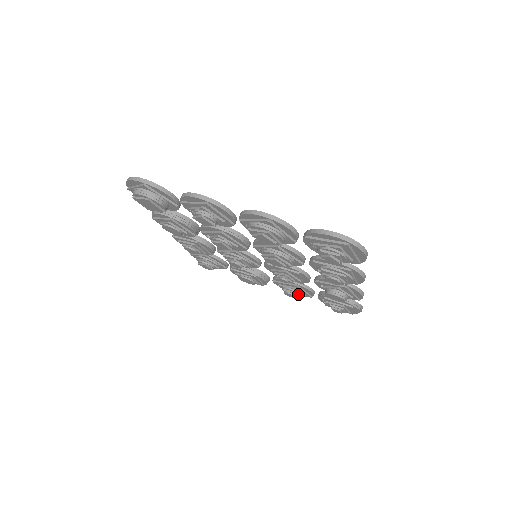
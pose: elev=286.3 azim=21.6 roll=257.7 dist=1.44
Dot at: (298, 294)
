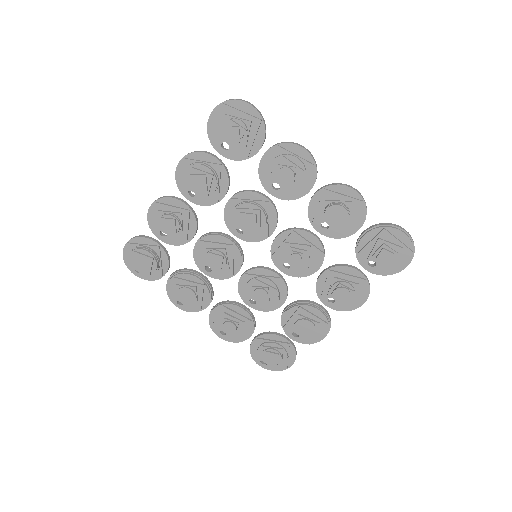
Dot at: (346, 285)
